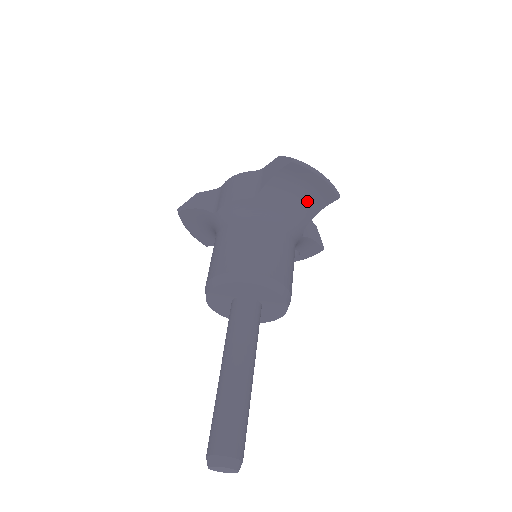
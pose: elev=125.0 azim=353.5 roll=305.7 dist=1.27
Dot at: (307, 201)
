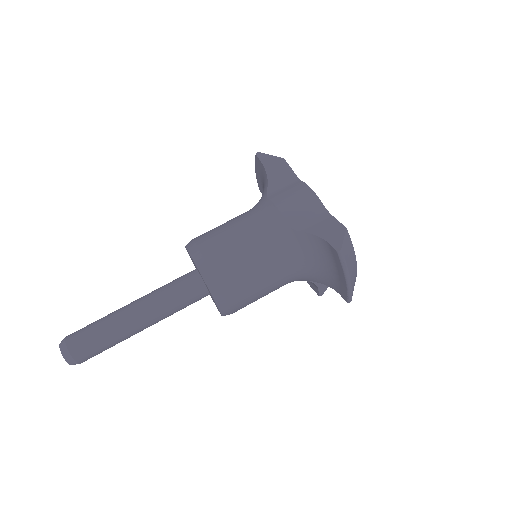
Dot at: (327, 275)
